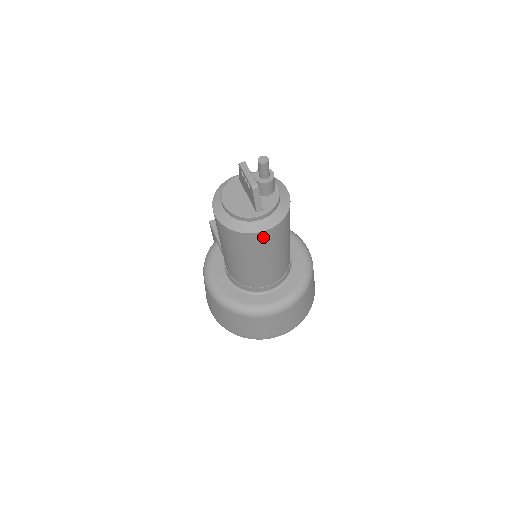
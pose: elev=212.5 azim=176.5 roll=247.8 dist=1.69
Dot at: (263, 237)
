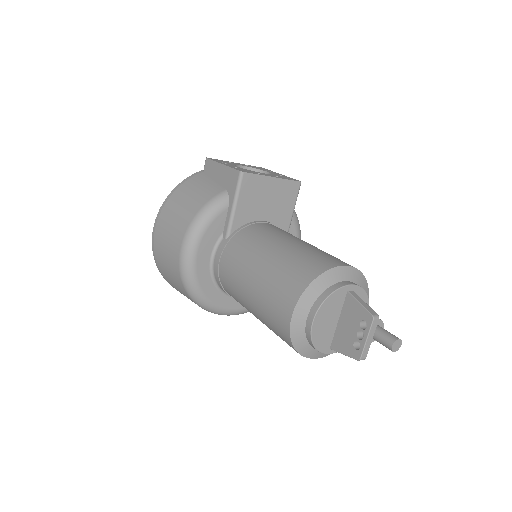
Dot at: occluded
